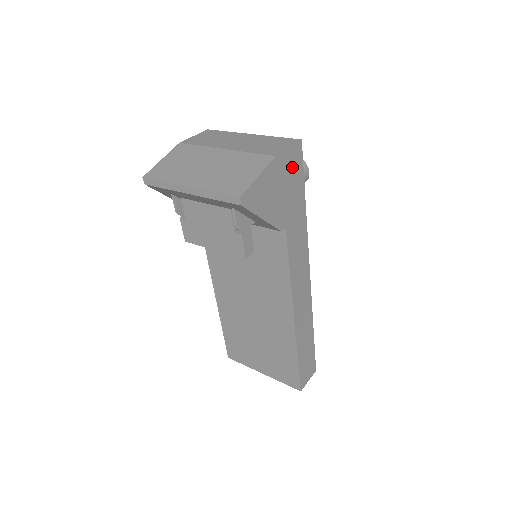
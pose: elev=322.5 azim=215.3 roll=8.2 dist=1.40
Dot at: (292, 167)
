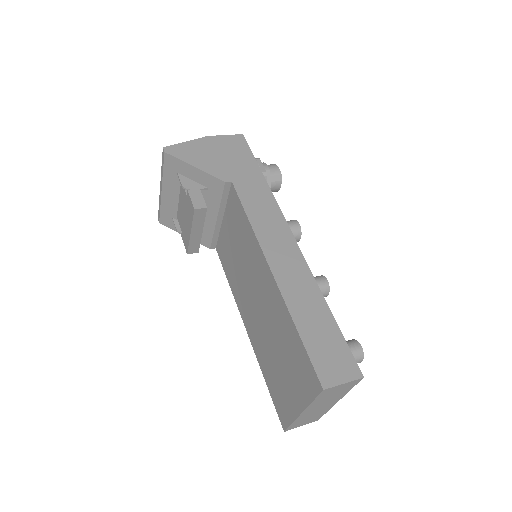
Dot at: (233, 146)
